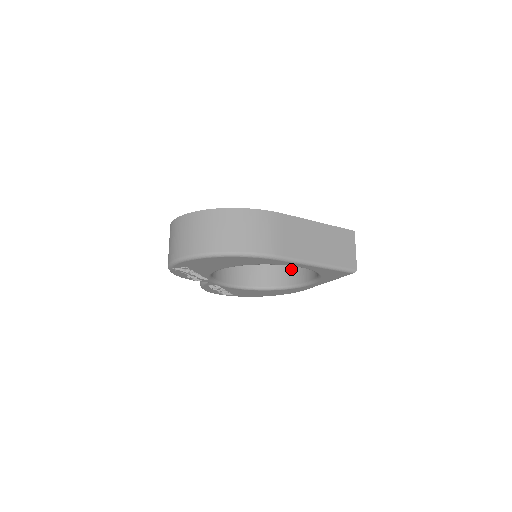
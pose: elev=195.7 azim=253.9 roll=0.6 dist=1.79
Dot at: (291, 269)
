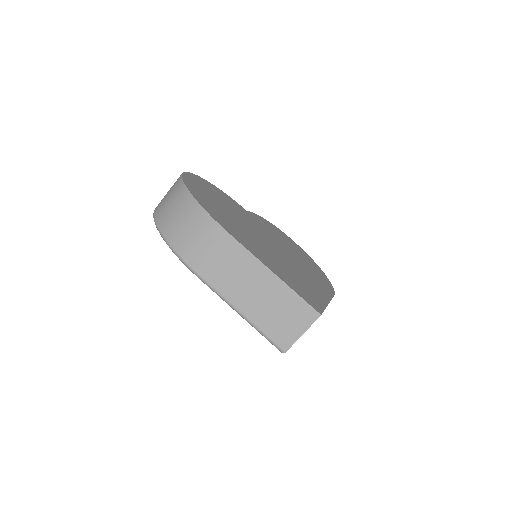
Dot at: occluded
